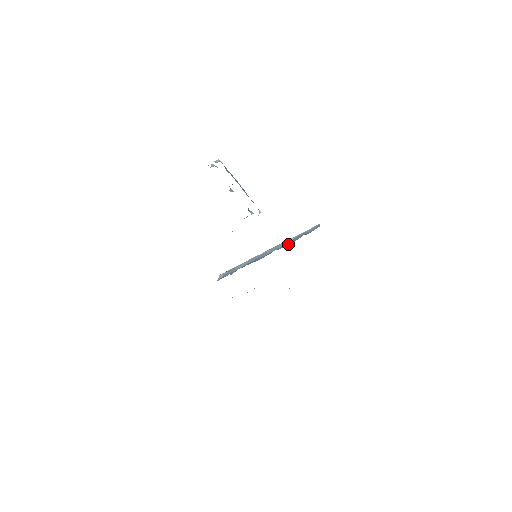
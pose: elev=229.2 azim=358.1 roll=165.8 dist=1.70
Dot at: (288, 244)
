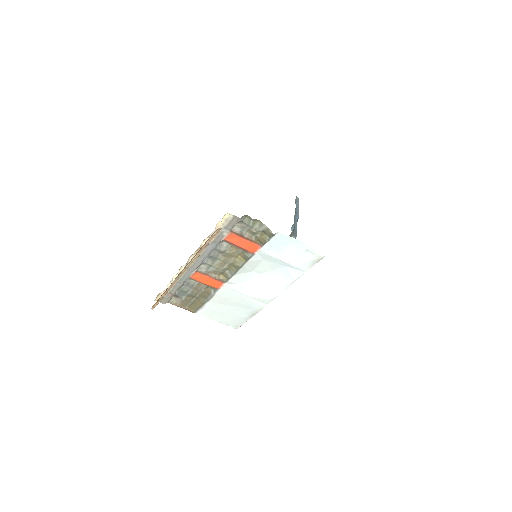
Dot at: occluded
